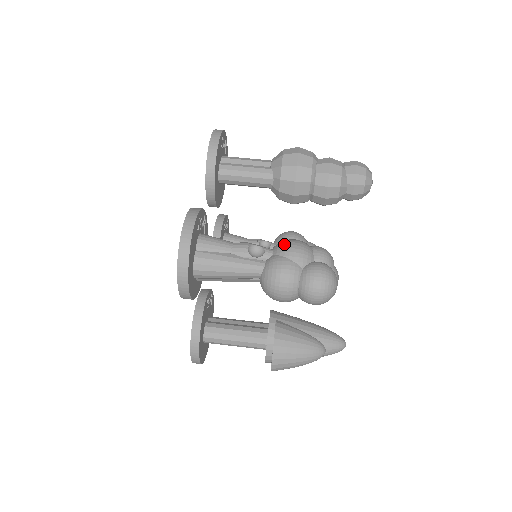
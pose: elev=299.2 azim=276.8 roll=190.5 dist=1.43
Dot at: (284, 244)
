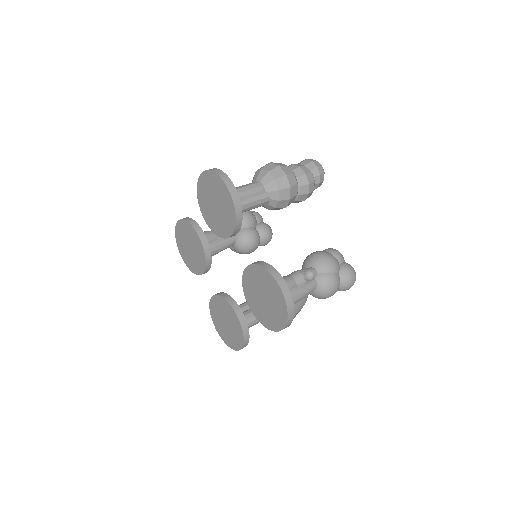
Dot at: (322, 262)
